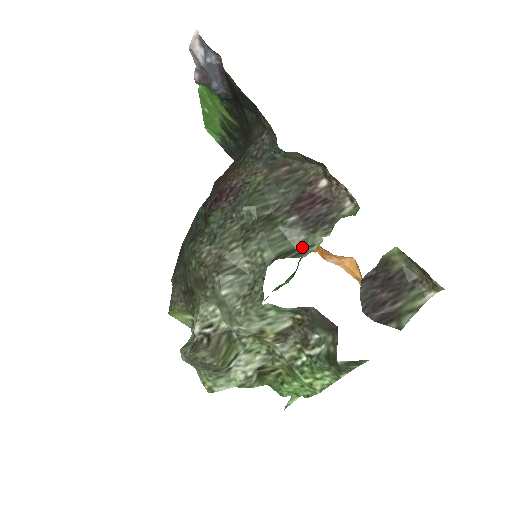
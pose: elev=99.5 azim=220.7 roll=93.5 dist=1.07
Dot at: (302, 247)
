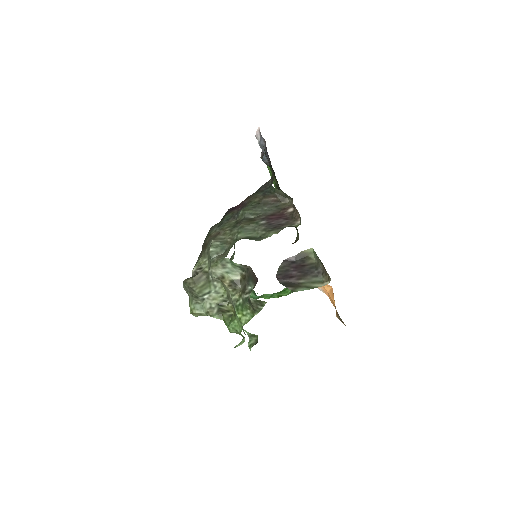
Dot at: (261, 237)
